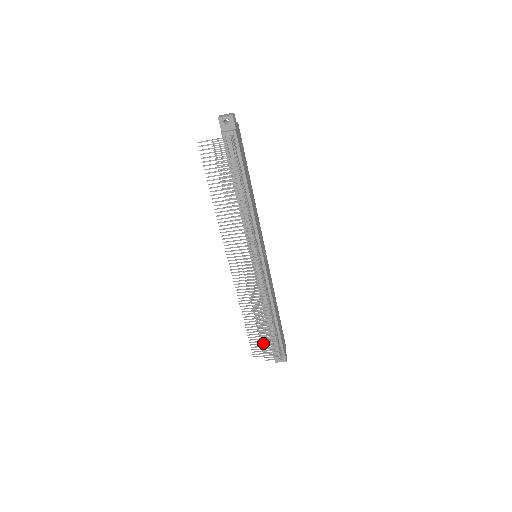
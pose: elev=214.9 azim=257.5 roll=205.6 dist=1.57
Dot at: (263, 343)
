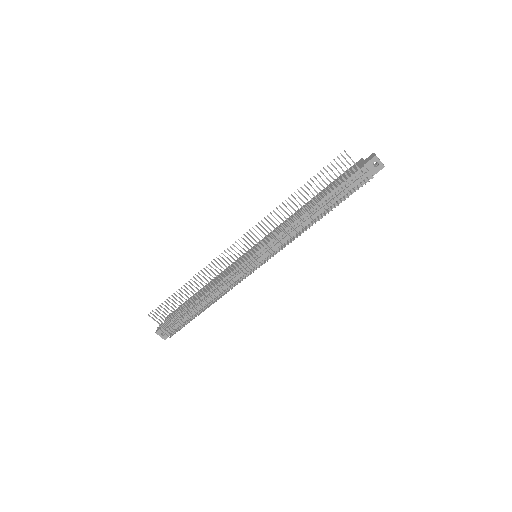
Dot at: (175, 316)
